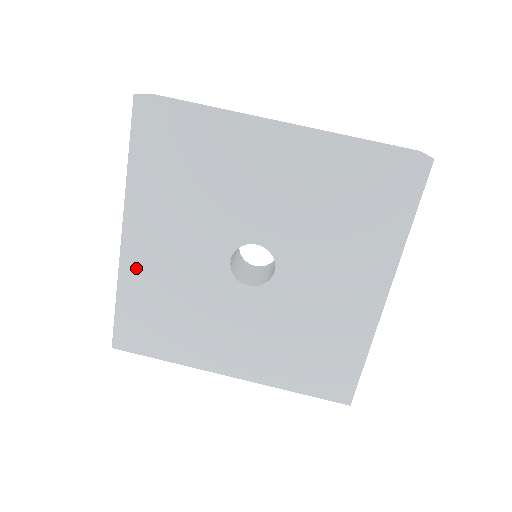
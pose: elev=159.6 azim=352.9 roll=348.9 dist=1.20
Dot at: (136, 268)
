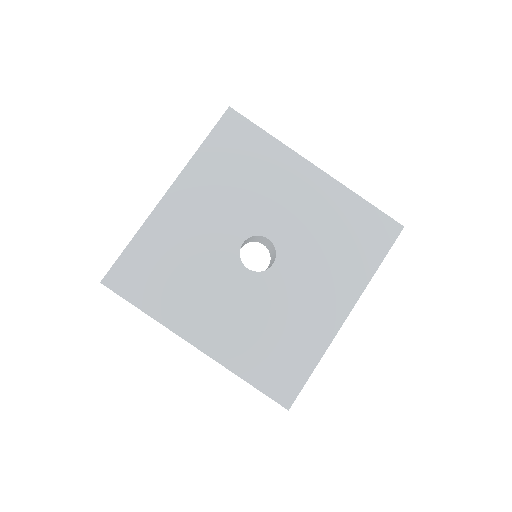
Dot at: (164, 221)
